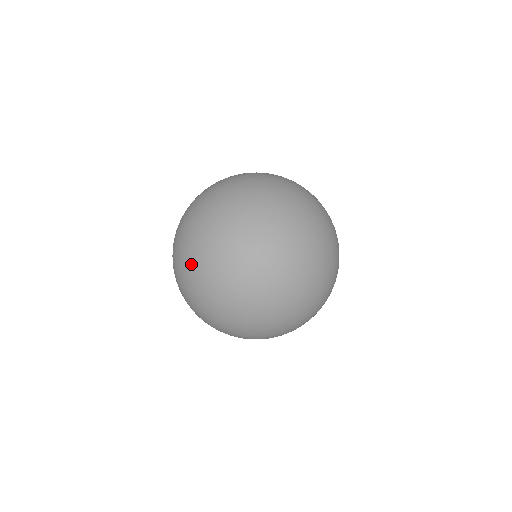
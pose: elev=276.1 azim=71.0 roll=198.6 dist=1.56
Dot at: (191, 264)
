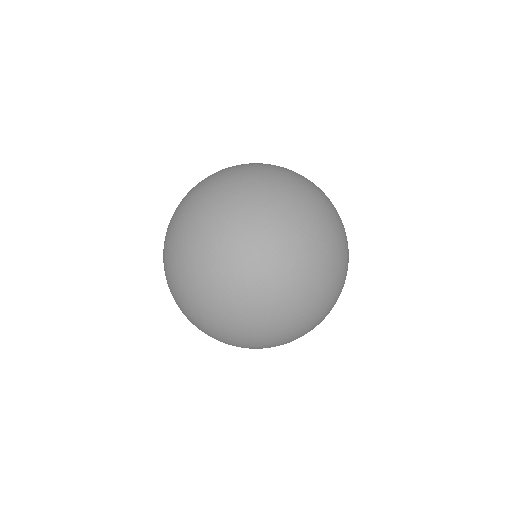
Dot at: (180, 259)
